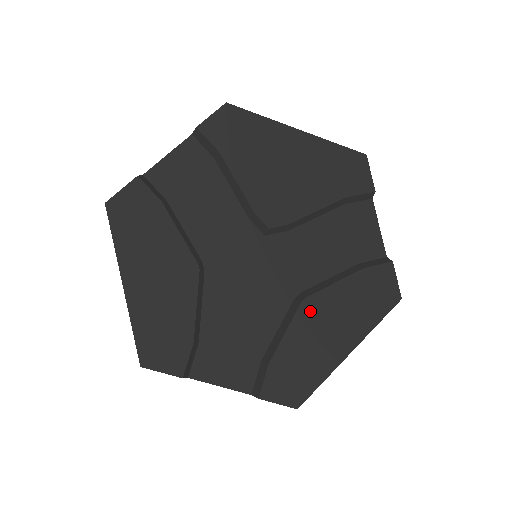
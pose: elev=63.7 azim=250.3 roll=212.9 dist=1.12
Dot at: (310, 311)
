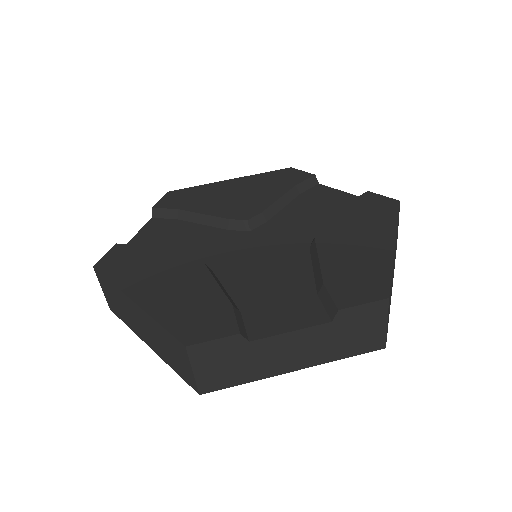
Dot at: (328, 239)
